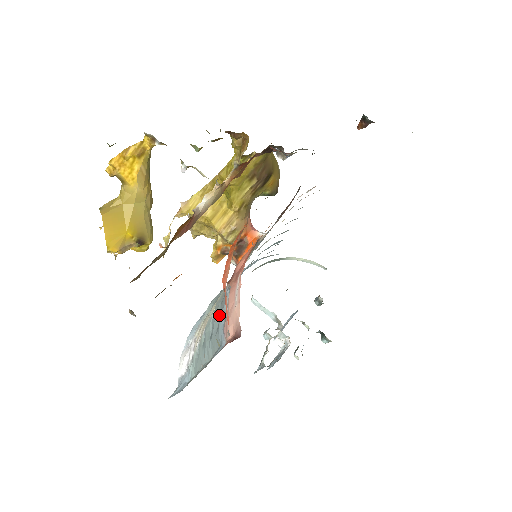
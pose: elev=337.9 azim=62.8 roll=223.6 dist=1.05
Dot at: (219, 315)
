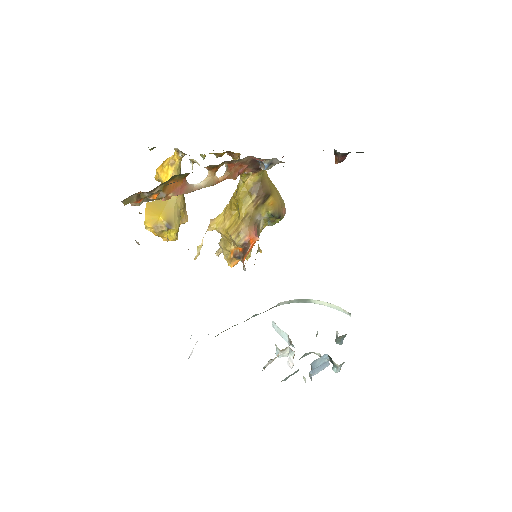
Dot at: occluded
